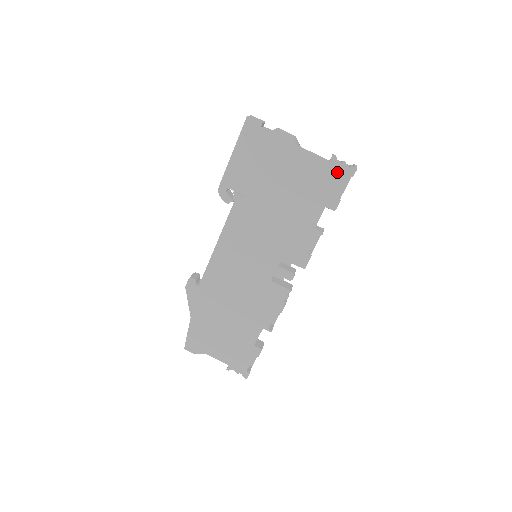
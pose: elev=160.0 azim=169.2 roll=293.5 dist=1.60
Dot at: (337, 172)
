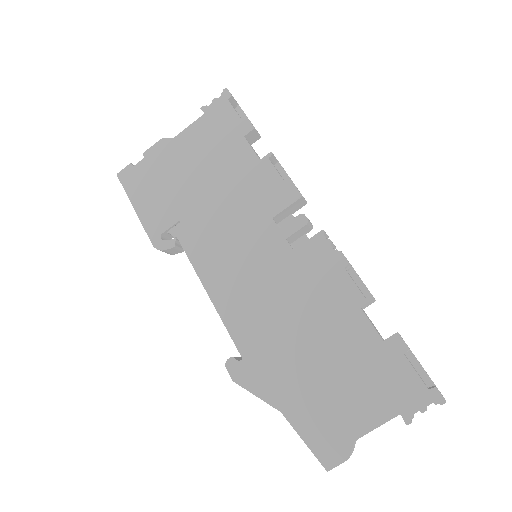
Dot at: (217, 109)
